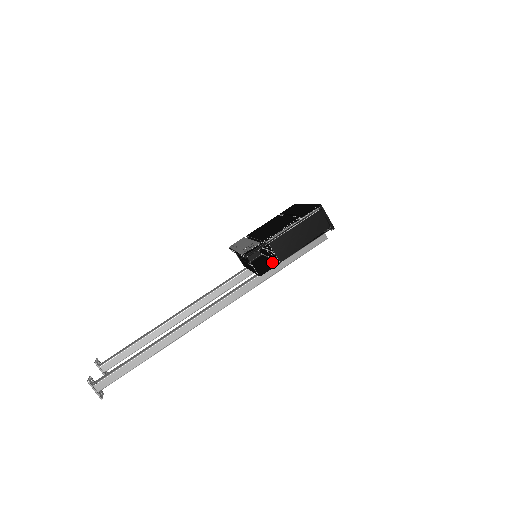
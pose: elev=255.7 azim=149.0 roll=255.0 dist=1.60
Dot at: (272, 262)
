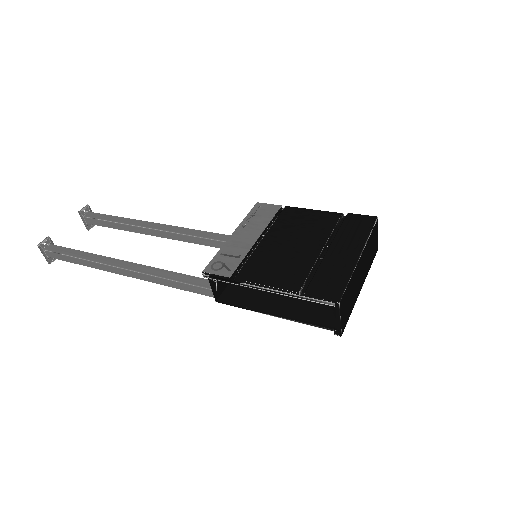
Dot at: occluded
